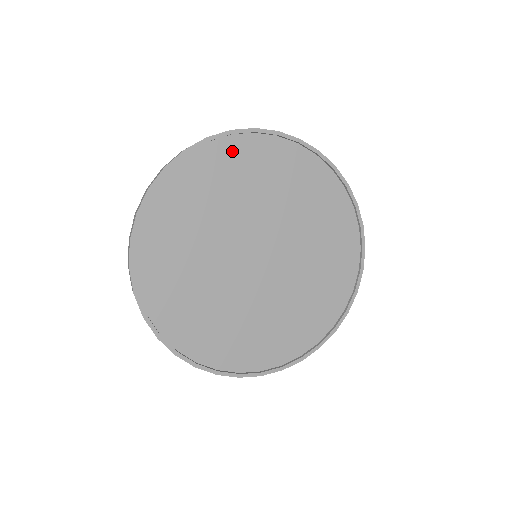
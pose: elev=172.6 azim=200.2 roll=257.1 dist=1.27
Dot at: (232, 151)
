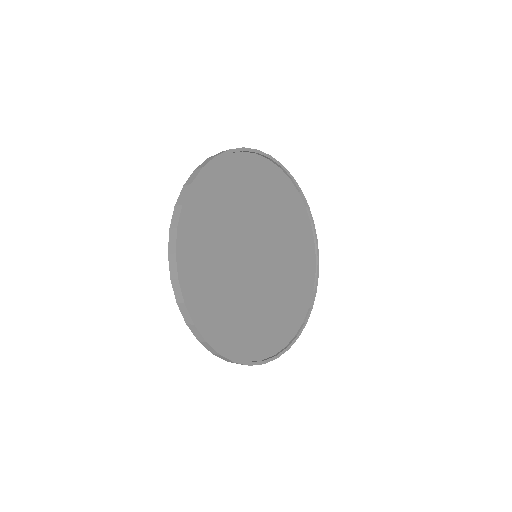
Dot at: (231, 167)
